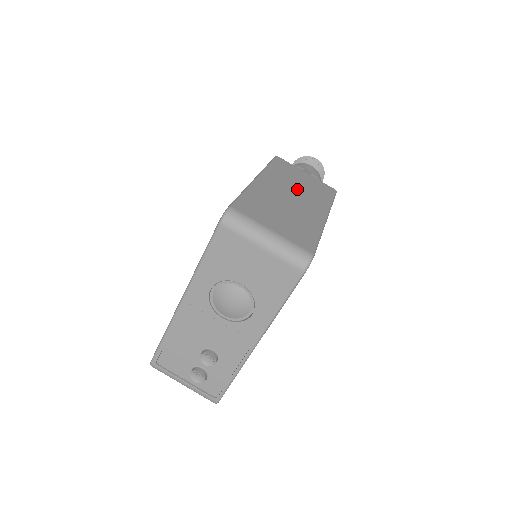
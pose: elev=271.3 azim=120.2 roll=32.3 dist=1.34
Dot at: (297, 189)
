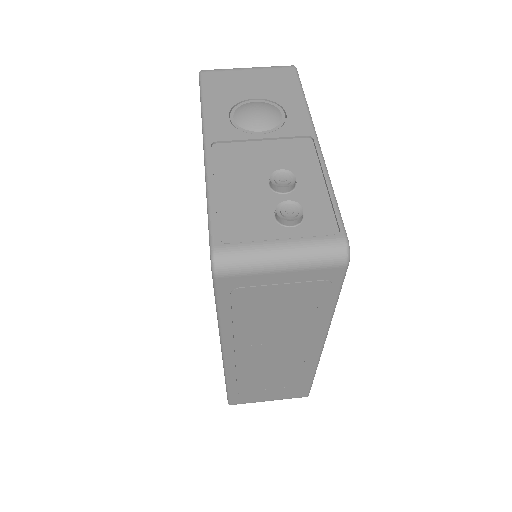
Dot at: occluded
